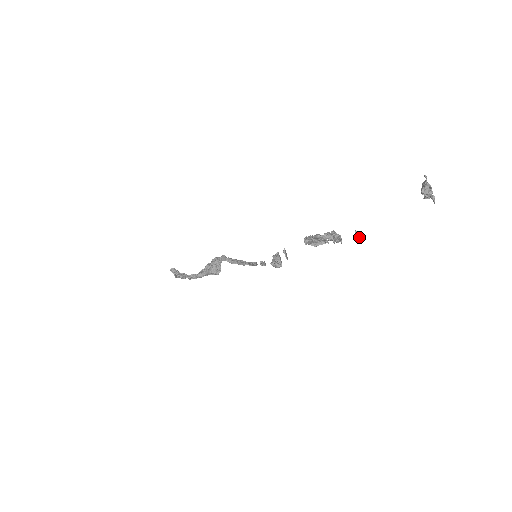
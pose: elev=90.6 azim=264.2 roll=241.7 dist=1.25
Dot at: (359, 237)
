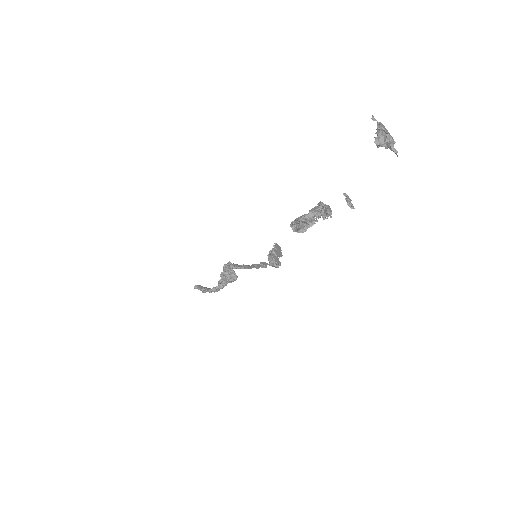
Dot at: (347, 204)
